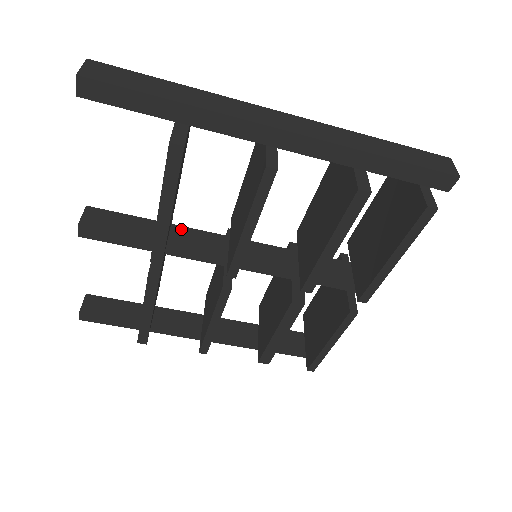
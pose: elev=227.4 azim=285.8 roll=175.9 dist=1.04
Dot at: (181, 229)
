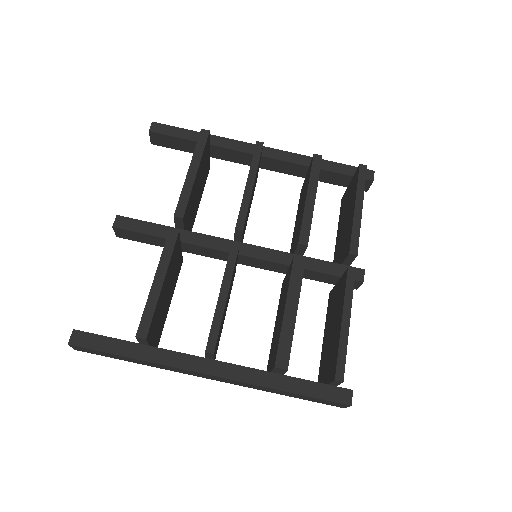
Dot at: occluded
